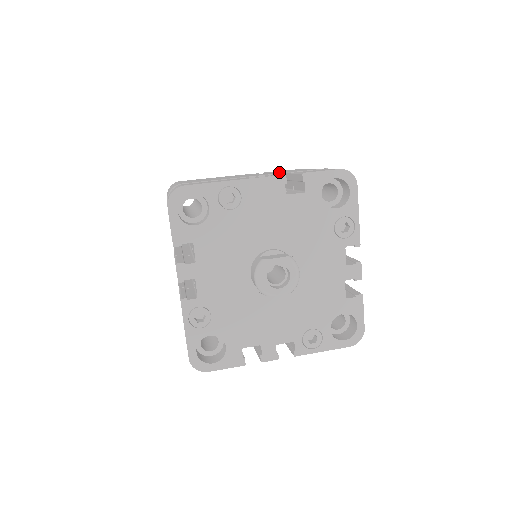
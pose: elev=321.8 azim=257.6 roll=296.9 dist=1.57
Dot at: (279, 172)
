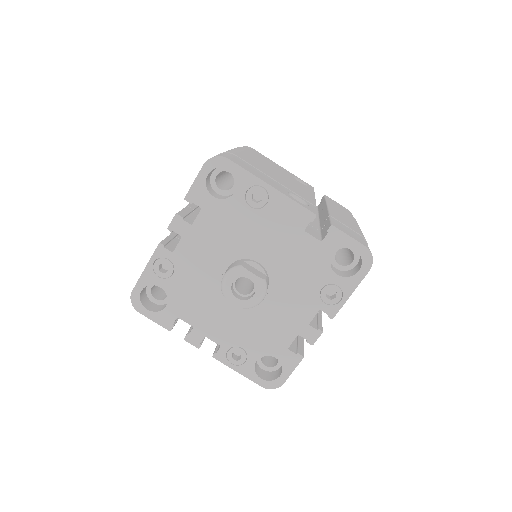
Dot at: (327, 206)
